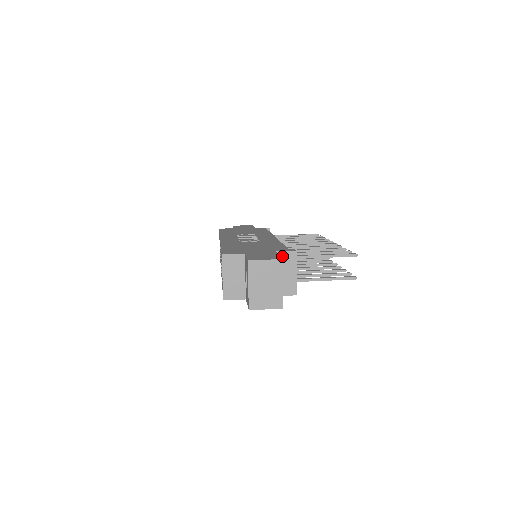
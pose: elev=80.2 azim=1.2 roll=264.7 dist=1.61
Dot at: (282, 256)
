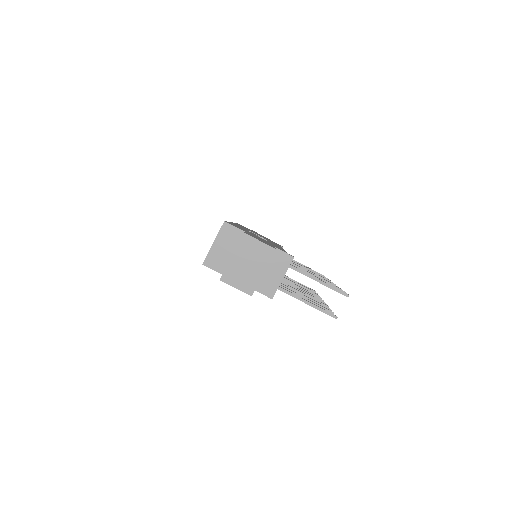
Dot at: (278, 255)
